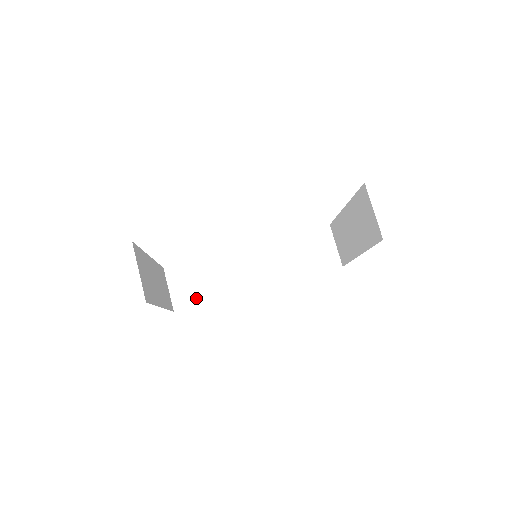
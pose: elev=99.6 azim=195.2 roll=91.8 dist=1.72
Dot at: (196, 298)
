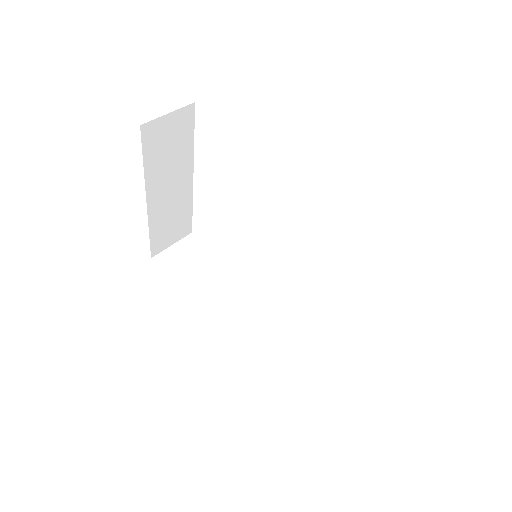
Dot at: (177, 271)
